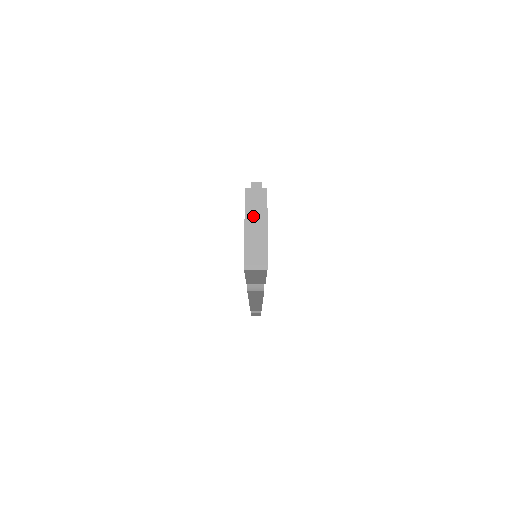
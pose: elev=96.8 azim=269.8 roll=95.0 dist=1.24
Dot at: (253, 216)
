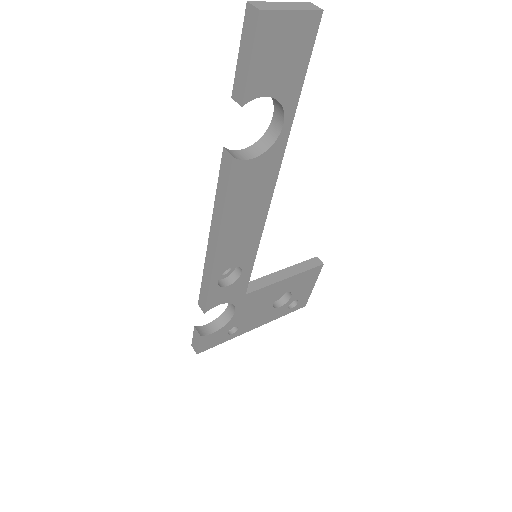
Dot at: (294, 5)
